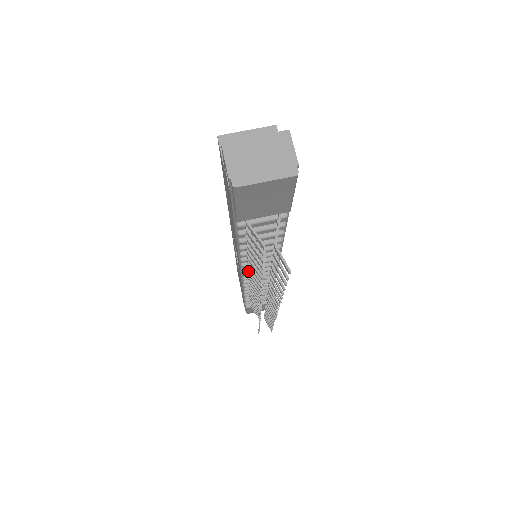
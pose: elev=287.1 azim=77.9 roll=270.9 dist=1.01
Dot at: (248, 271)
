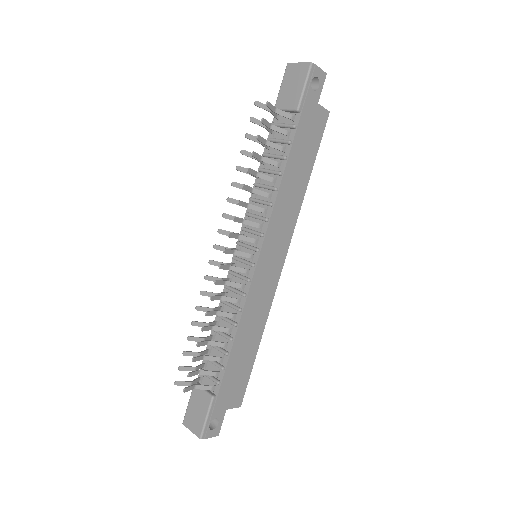
Dot at: (243, 234)
